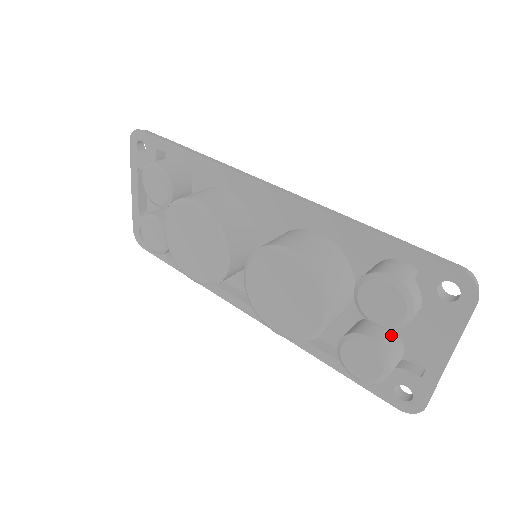
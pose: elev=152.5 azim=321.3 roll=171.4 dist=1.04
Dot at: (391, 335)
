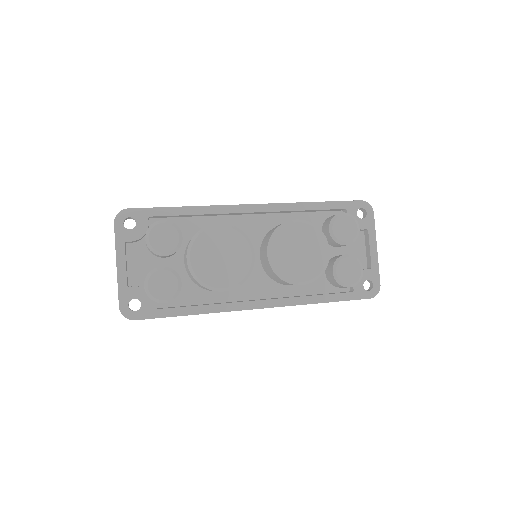
Dot at: occluded
